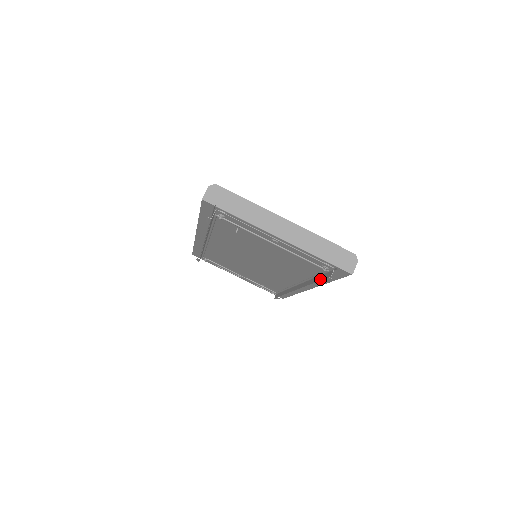
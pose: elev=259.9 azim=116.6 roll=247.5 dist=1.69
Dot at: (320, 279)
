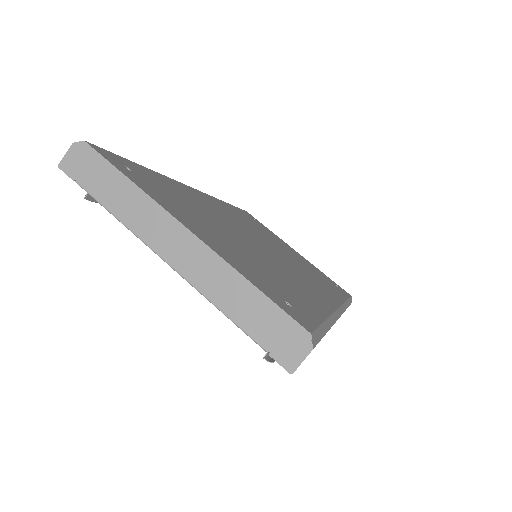
Dot at: occluded
